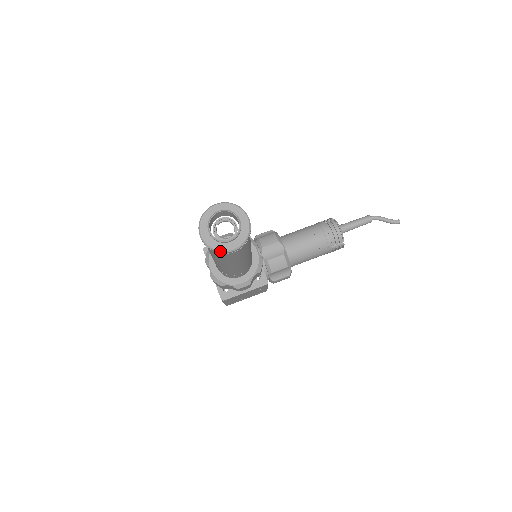
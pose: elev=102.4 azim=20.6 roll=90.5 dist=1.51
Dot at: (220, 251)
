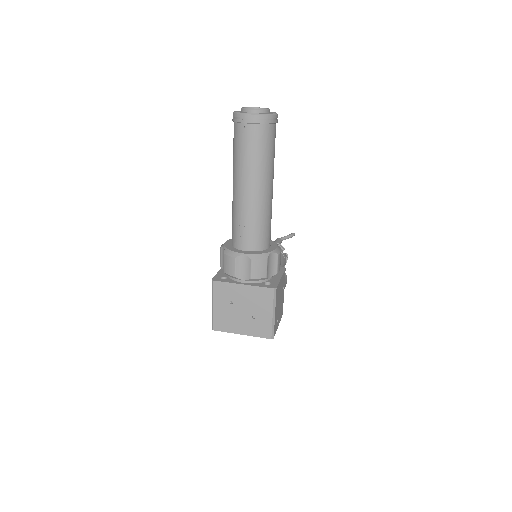
Dot at: (272, 114)
